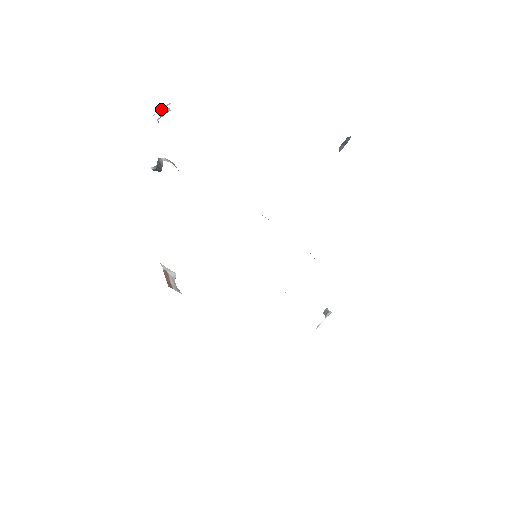
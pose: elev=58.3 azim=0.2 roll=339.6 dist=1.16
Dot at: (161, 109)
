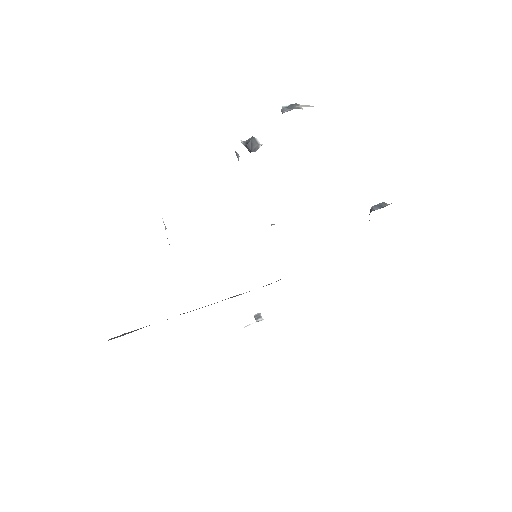
Dot at: (301, 106)
